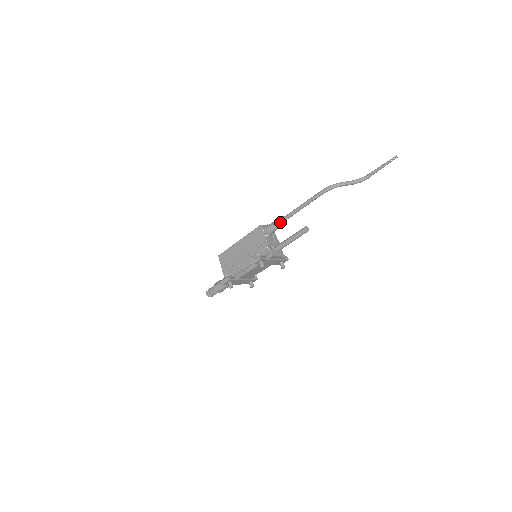
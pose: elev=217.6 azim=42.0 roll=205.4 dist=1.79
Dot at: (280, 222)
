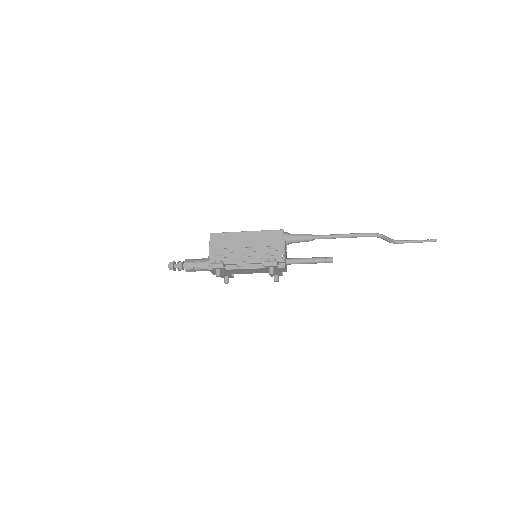
Dot at: (307, 238)
